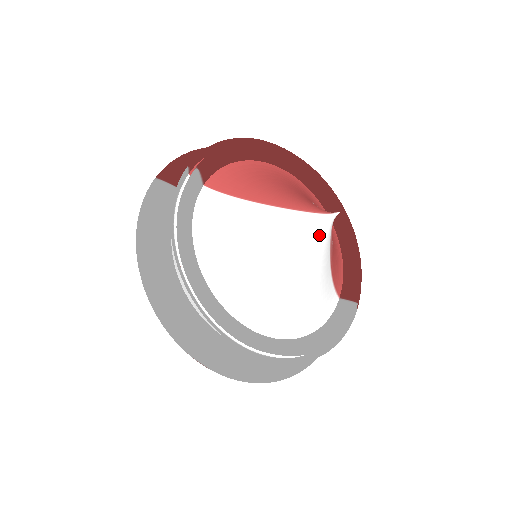
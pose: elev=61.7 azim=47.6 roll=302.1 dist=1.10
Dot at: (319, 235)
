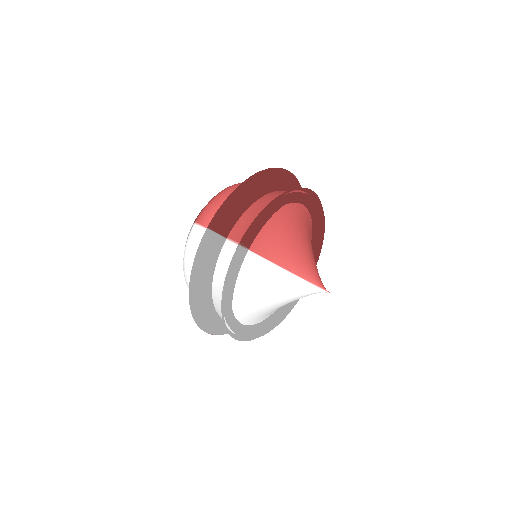
Dot at: occluded
